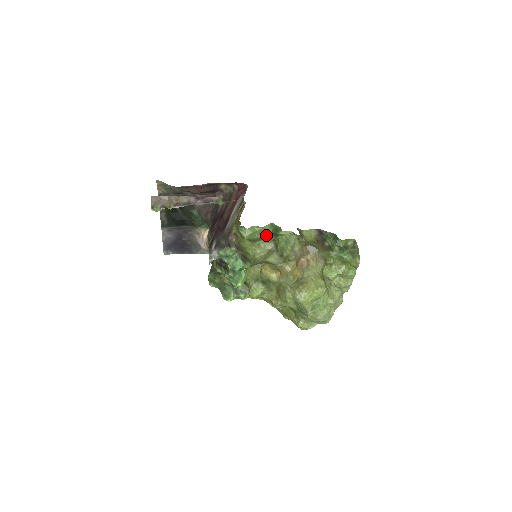
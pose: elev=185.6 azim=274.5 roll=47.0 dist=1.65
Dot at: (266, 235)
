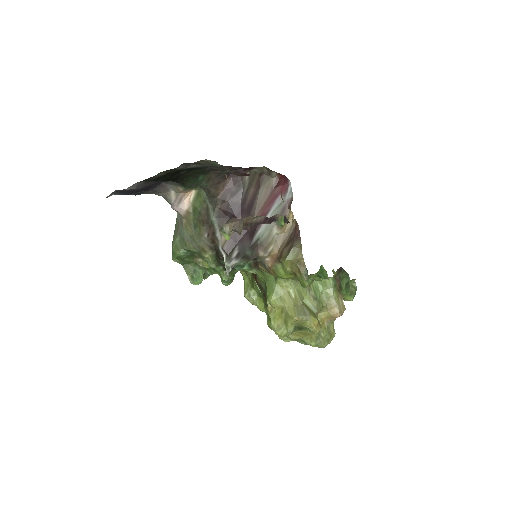
Dot at: occluded
